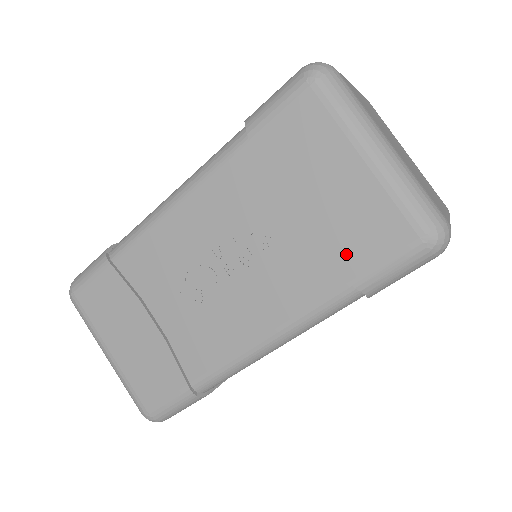
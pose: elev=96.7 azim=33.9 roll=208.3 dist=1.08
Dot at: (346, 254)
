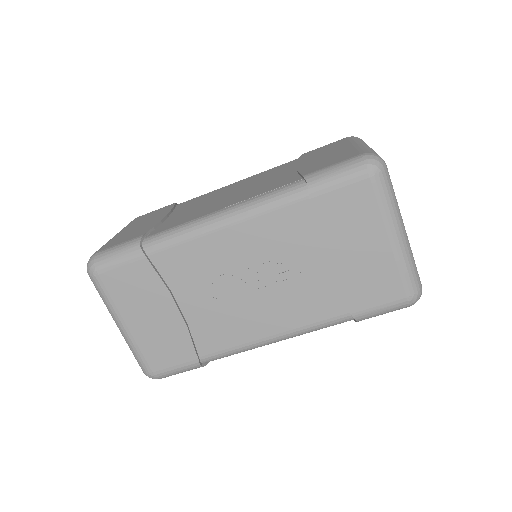
Dot at: (355, 296)
